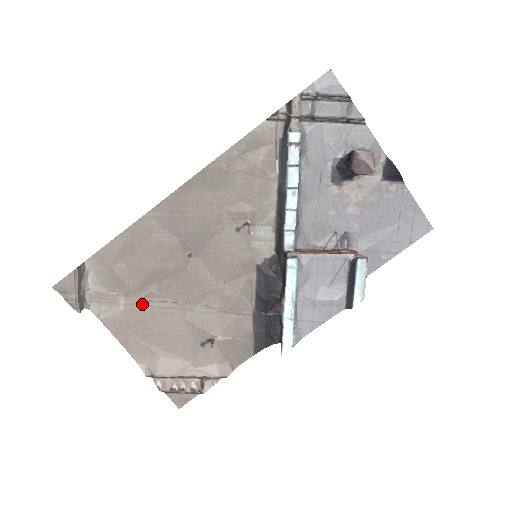
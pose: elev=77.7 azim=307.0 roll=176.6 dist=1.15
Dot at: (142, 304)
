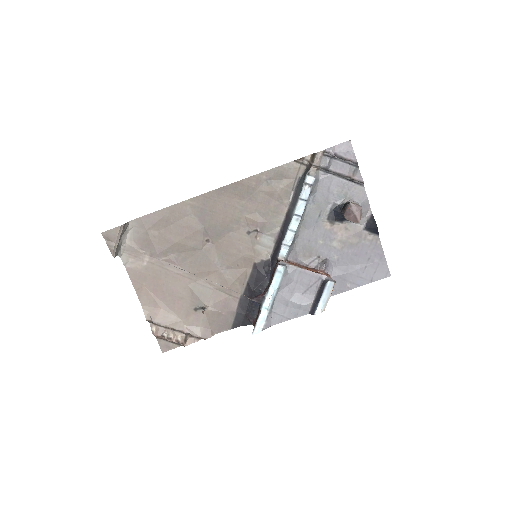
Dot at: (161, 265)
